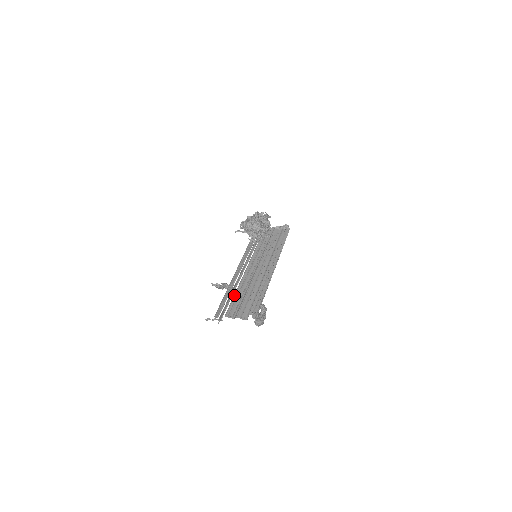
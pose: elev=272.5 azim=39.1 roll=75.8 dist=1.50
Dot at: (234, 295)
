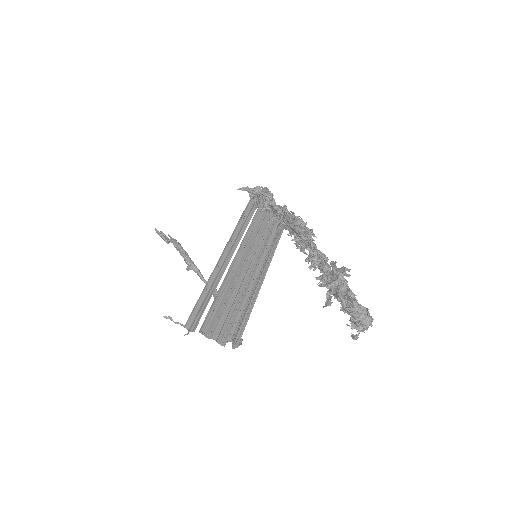
Dot at: (214, 299)
